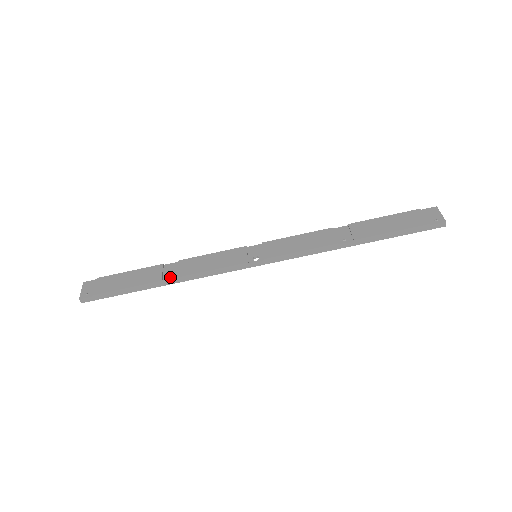
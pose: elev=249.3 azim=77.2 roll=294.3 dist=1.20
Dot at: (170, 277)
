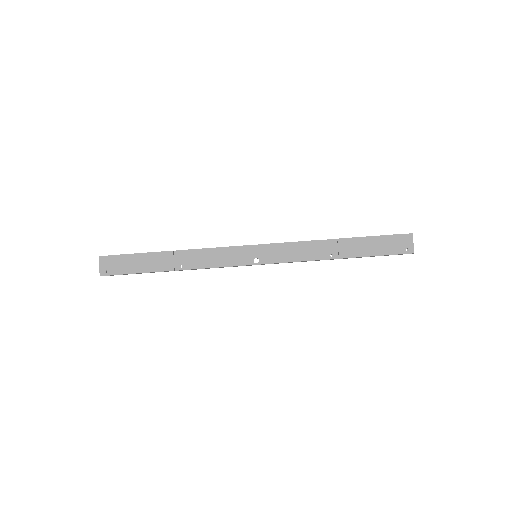
Dot at: (180, 264)
